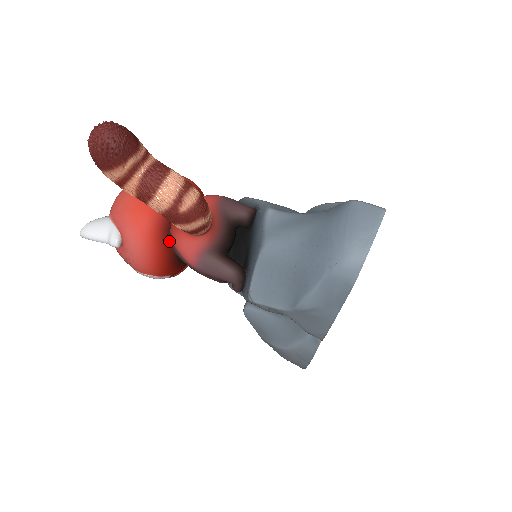
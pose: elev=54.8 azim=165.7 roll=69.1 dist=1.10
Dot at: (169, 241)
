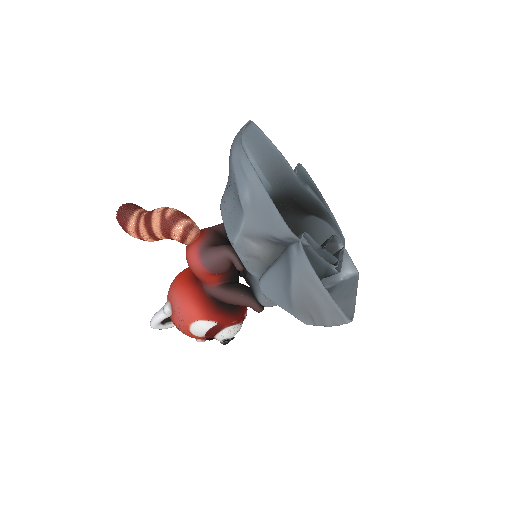
Dot at: (199, 286)
